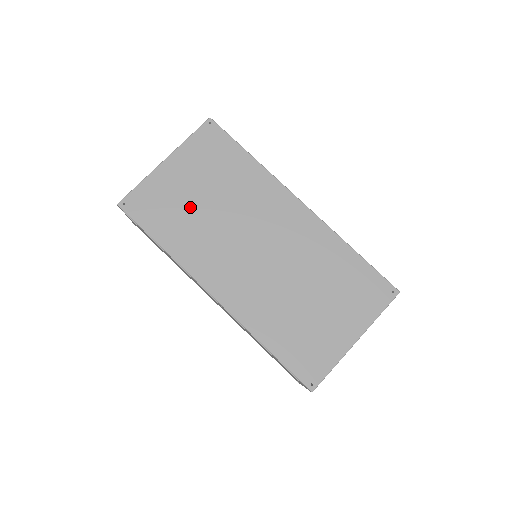
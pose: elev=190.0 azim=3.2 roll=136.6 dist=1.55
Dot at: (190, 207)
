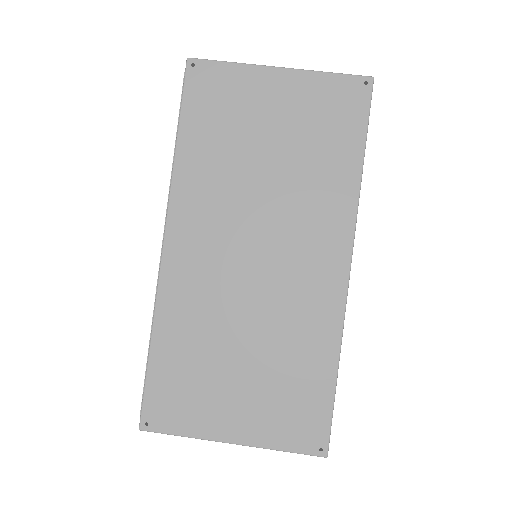
Dot at: (245, 140)
